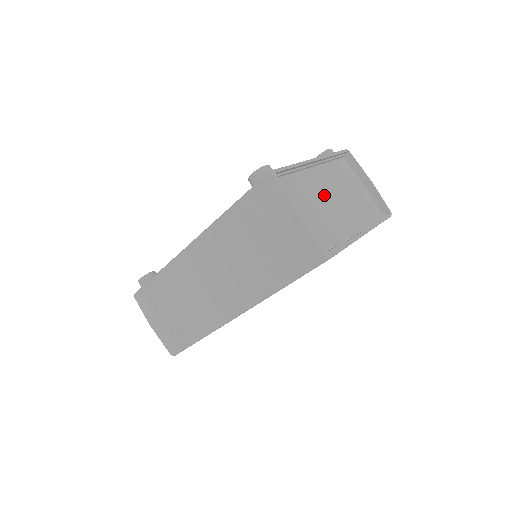
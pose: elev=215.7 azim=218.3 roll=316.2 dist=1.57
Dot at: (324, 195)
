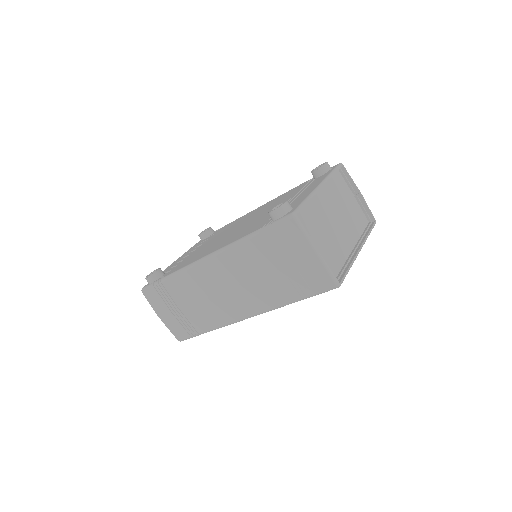
Dot at: (328, 219)
